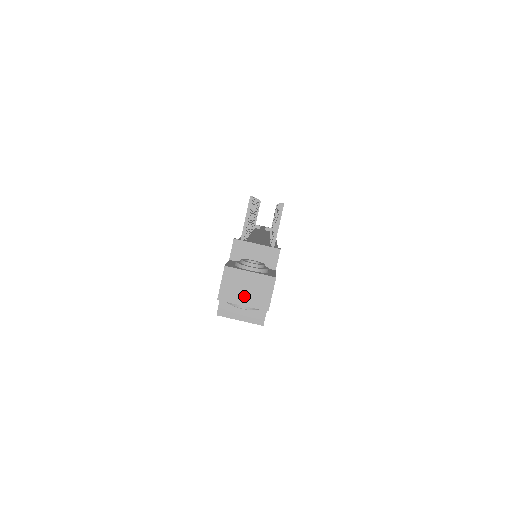
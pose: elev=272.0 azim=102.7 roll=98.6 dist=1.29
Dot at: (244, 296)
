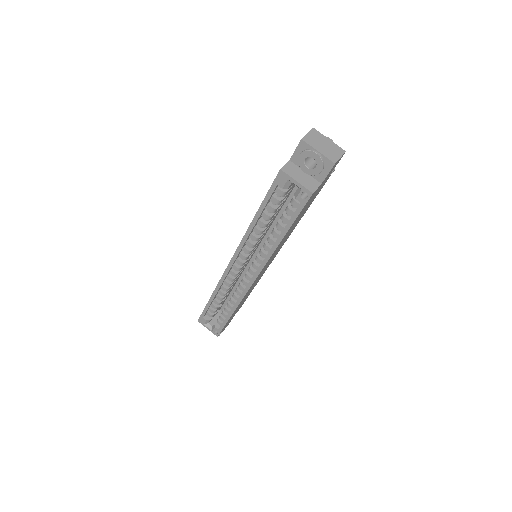
Dot at: (321, 147)
